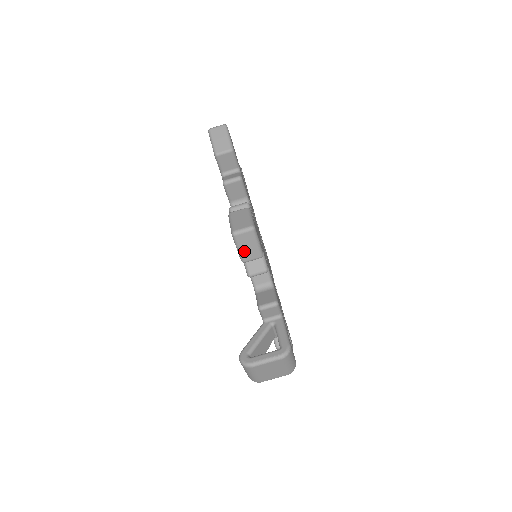
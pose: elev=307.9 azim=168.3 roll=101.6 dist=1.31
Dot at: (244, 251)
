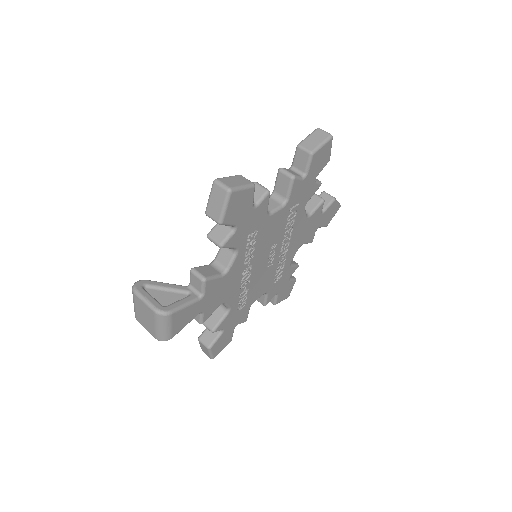
Dot at: (211, 204)
